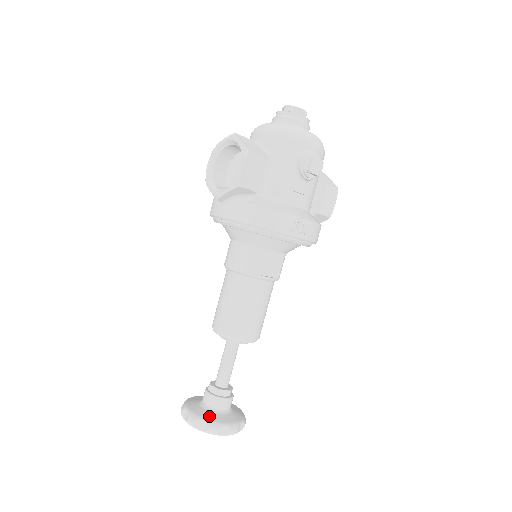
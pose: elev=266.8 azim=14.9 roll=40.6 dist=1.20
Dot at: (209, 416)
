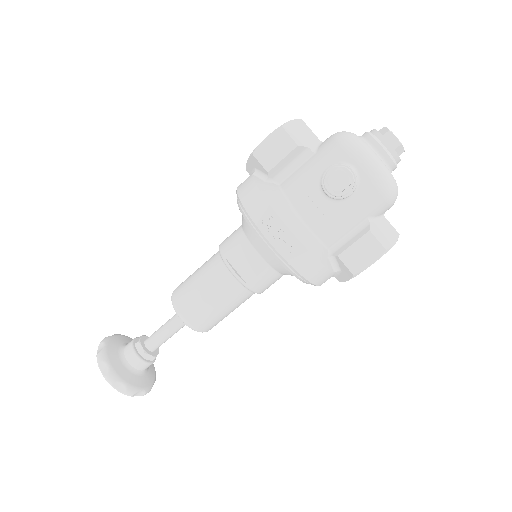
Dot at: (112, 349)
